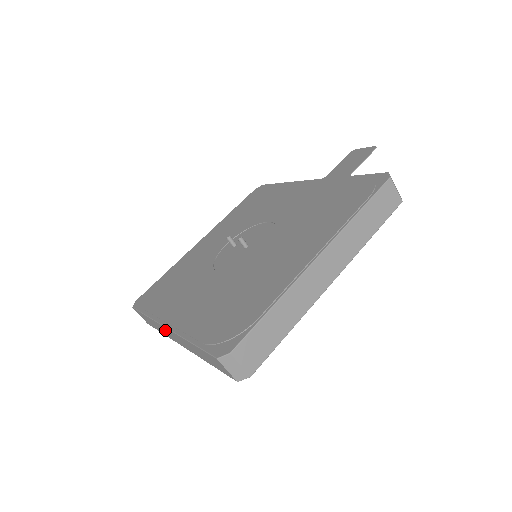
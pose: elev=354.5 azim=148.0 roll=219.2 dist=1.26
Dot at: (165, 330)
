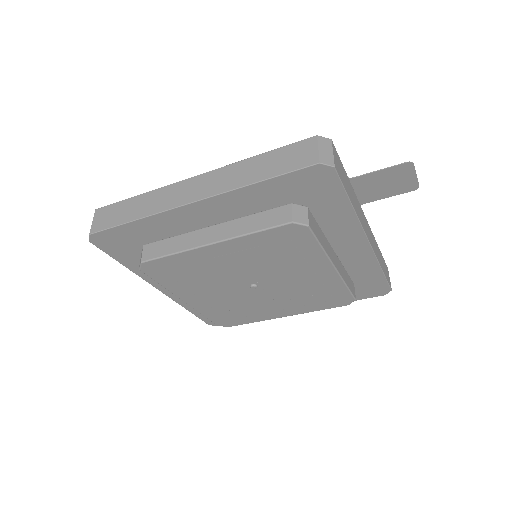
Dot at: occluded
